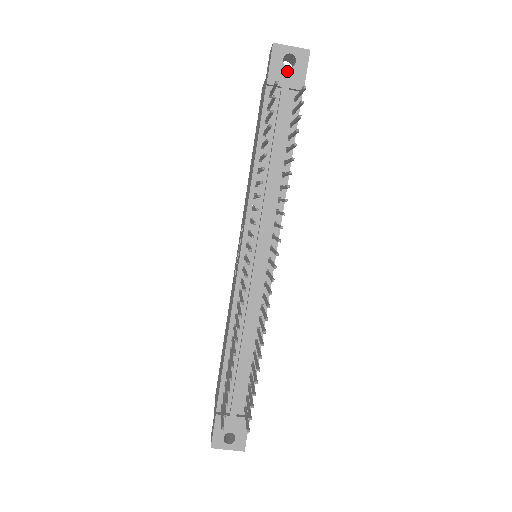
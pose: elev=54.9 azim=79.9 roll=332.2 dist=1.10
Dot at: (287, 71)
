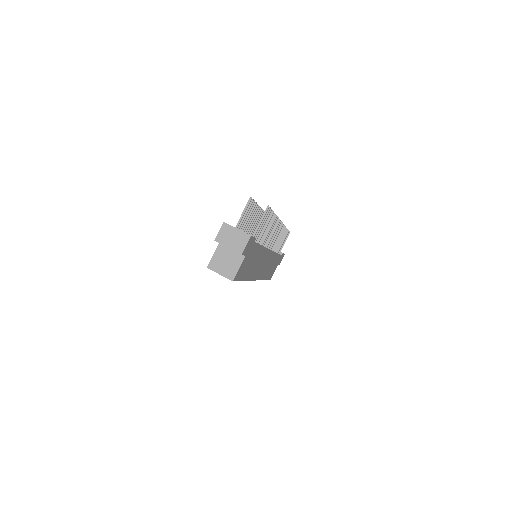
Dot at: occluded
